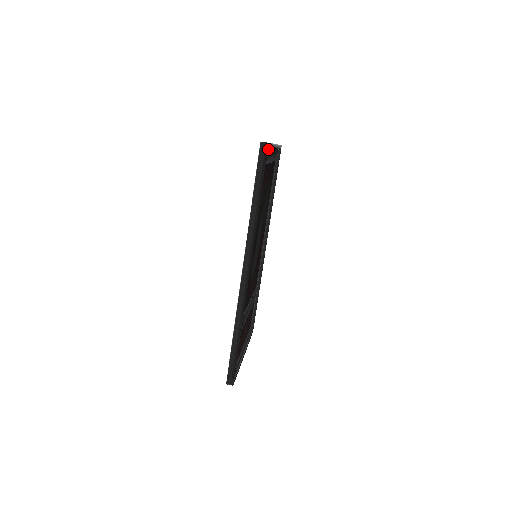
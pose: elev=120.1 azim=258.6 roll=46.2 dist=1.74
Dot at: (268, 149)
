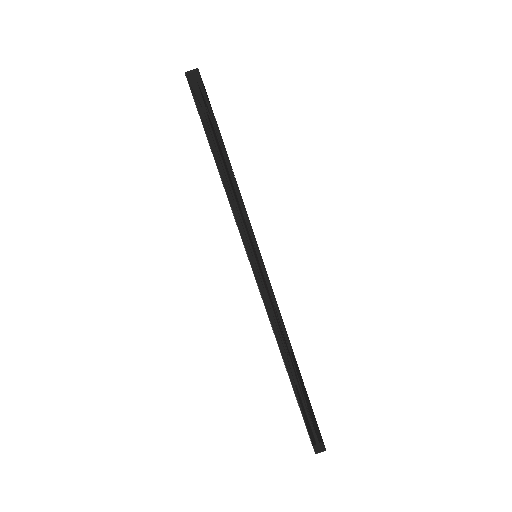
Dot at: occluded
